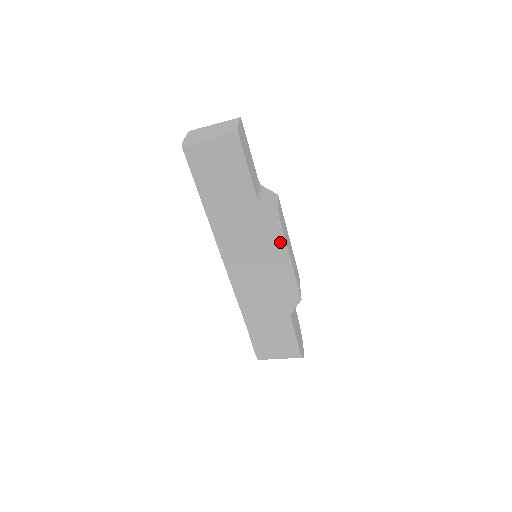
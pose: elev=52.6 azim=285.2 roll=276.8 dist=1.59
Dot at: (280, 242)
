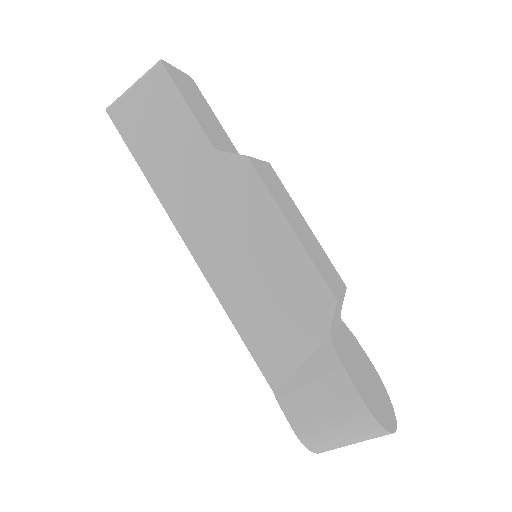
Dot at: (265, 202)
